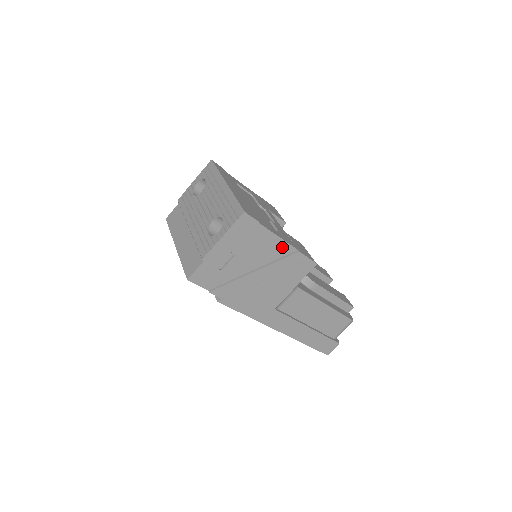
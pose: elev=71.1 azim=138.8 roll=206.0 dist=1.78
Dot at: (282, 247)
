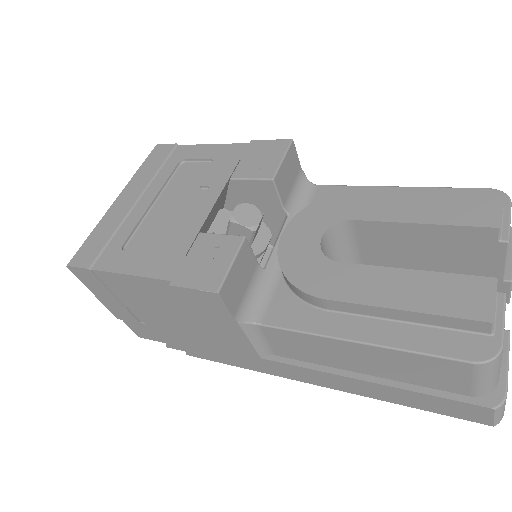
Dot at: (151, 284)
